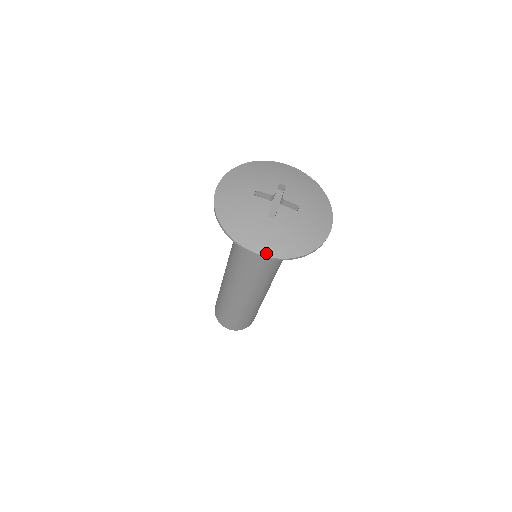
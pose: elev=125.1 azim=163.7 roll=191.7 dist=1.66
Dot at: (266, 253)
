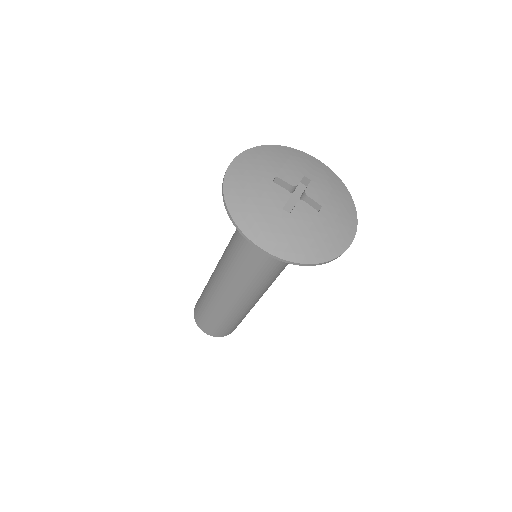
Dot at: (272, 250)
